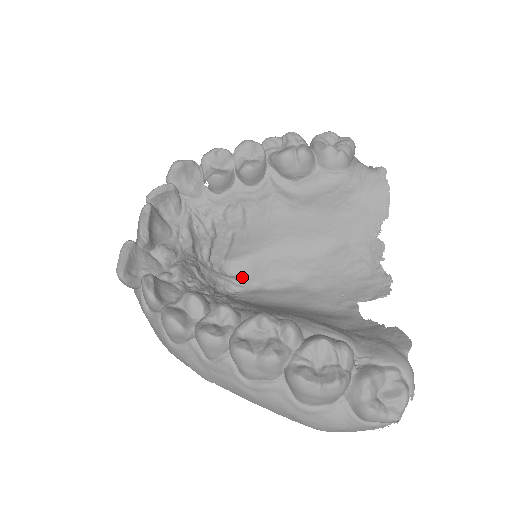
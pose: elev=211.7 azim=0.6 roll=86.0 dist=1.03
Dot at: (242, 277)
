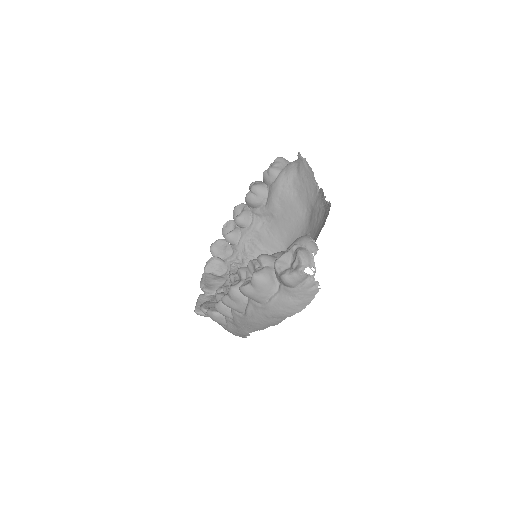
Dot at: occluded
